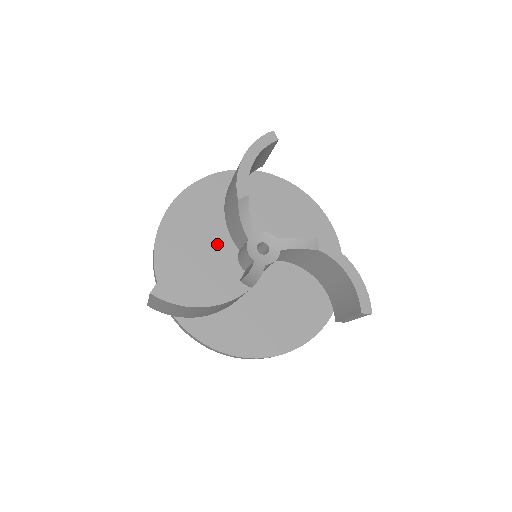
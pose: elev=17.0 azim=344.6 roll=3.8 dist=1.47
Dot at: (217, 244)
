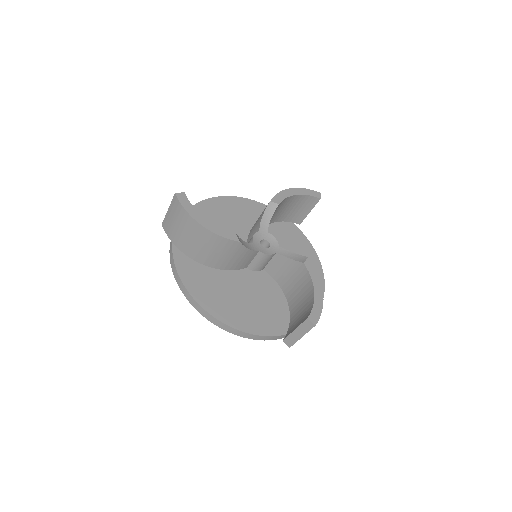
Dot at: occluded
